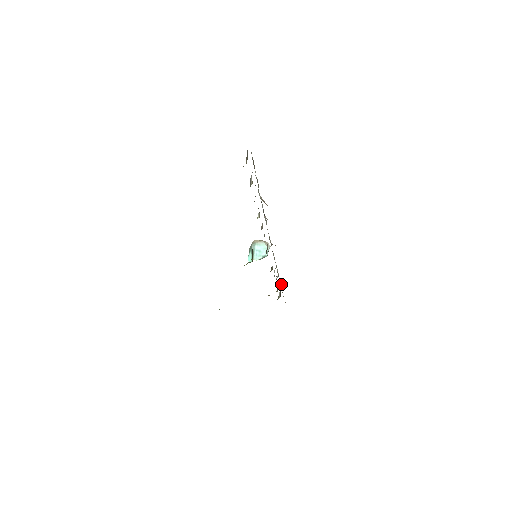
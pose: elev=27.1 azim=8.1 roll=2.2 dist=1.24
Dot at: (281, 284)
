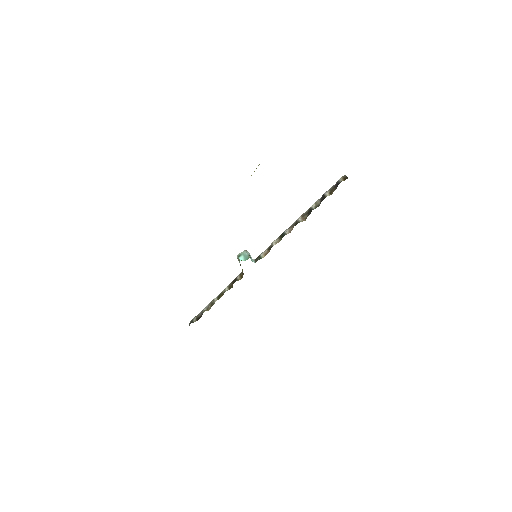
Dot at: occluded
